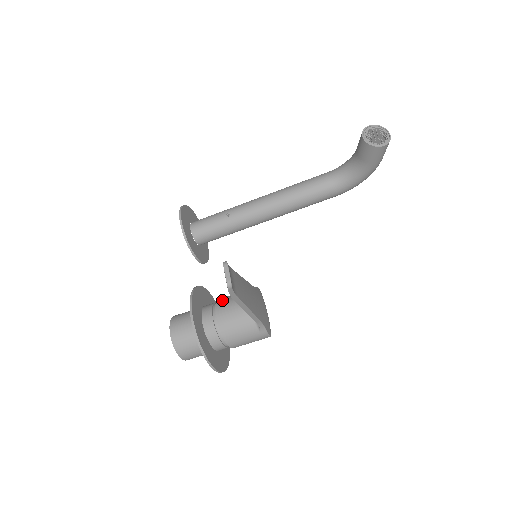
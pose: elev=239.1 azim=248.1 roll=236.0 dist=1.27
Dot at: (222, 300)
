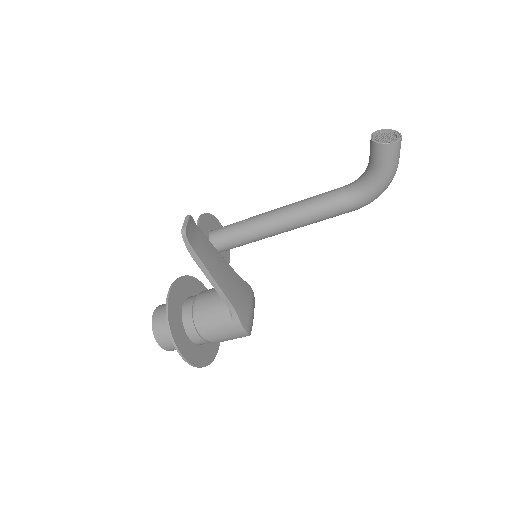
Dot at: (209, 289)
